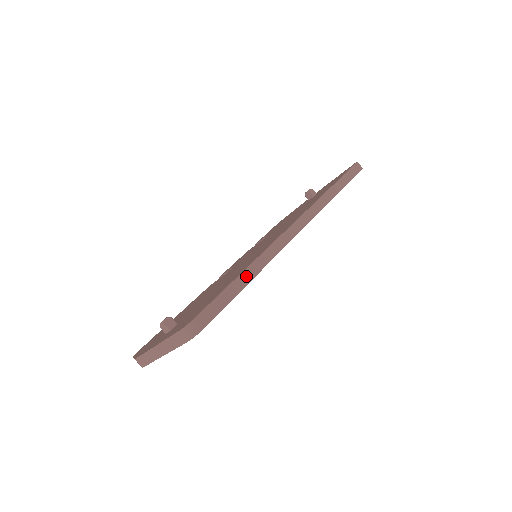
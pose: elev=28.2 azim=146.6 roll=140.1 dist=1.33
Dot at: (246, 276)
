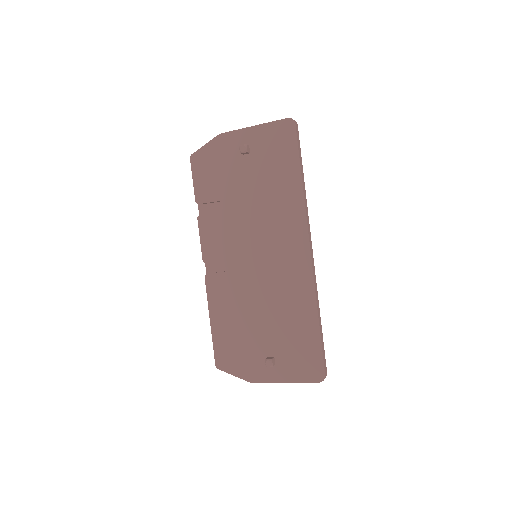
Dot at: (320, 323)
